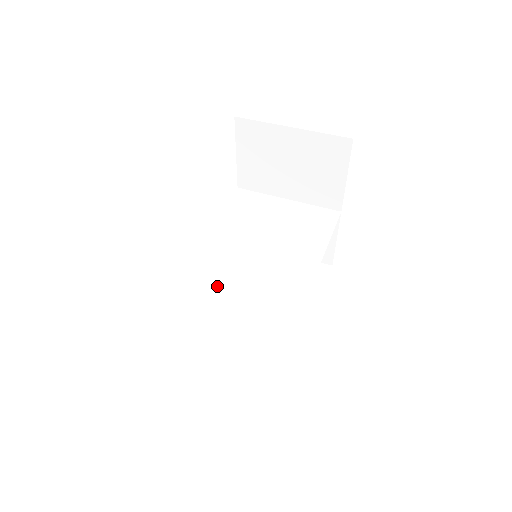
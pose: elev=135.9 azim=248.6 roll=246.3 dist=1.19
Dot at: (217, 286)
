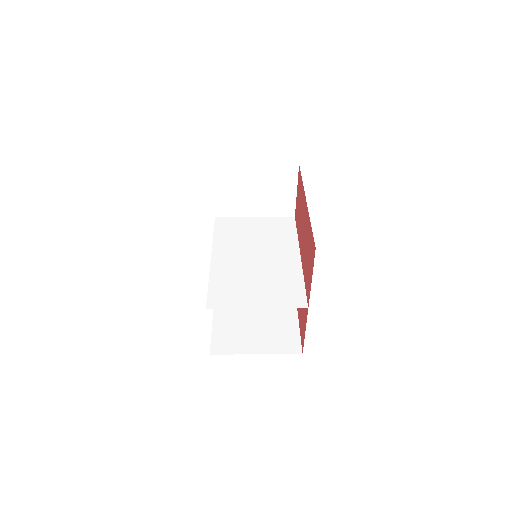
Dot at: (241, 280)
